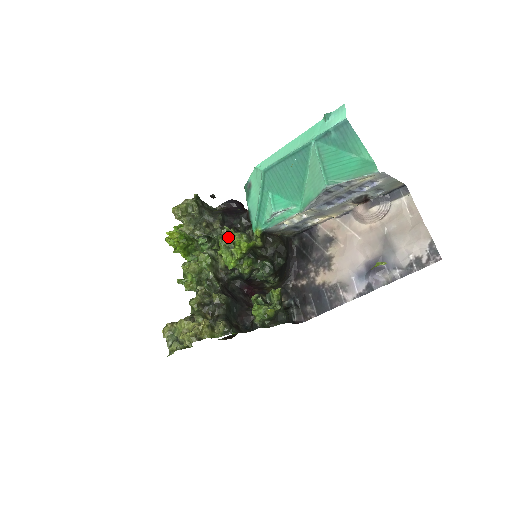
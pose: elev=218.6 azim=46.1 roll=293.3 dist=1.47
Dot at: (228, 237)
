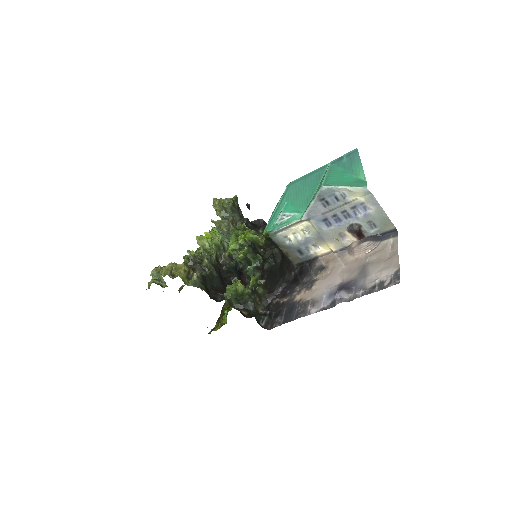
Dot at: (241, 230)
